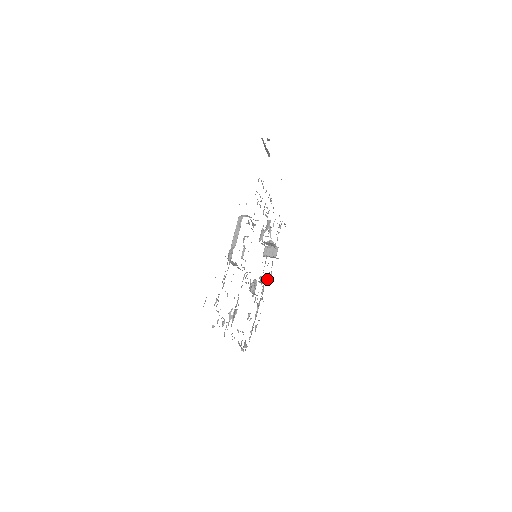
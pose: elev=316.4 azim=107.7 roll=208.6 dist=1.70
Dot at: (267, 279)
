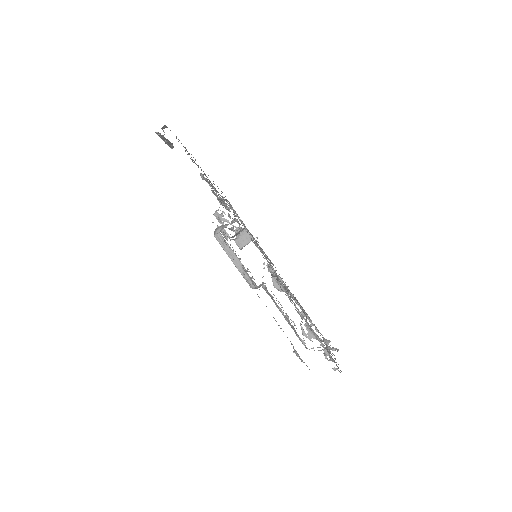
Dot at: (267, 265)
